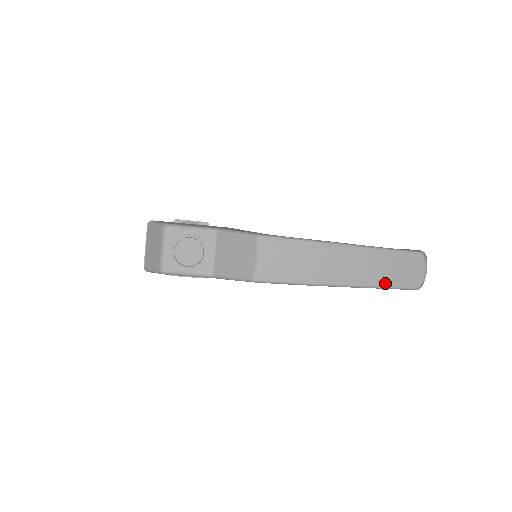
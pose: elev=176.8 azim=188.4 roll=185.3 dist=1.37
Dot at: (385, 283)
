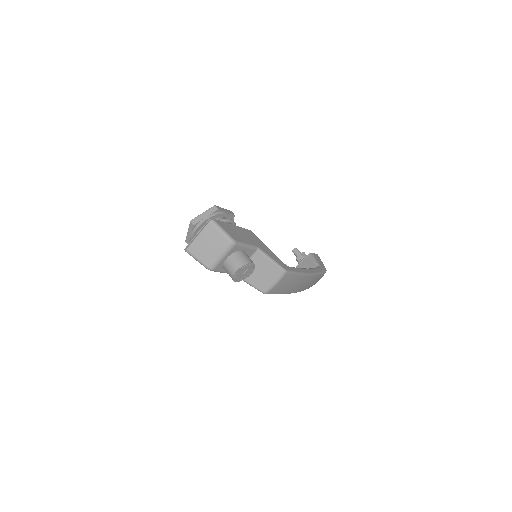
Dot at: occluded
